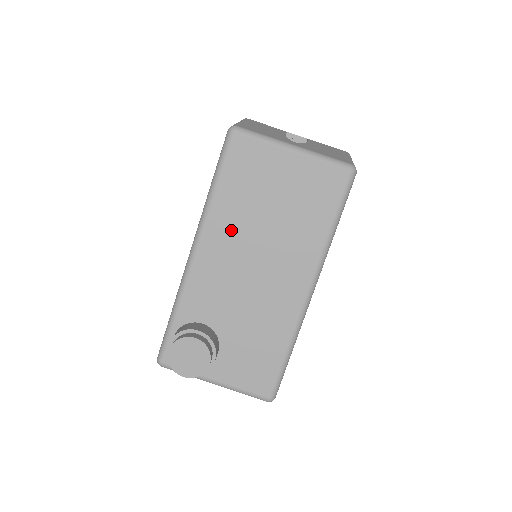
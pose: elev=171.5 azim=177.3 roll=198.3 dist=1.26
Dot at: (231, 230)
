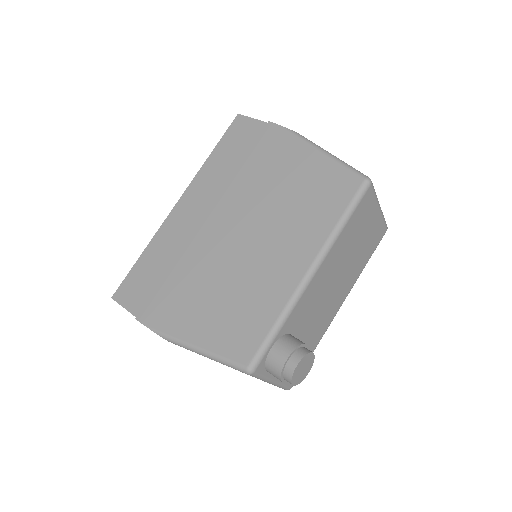
Dot at: (336, 260)
